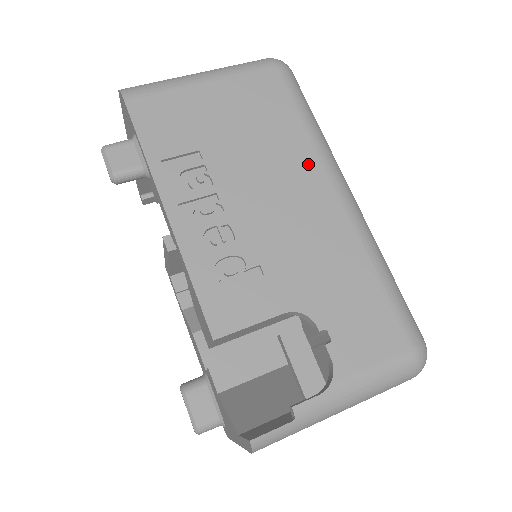
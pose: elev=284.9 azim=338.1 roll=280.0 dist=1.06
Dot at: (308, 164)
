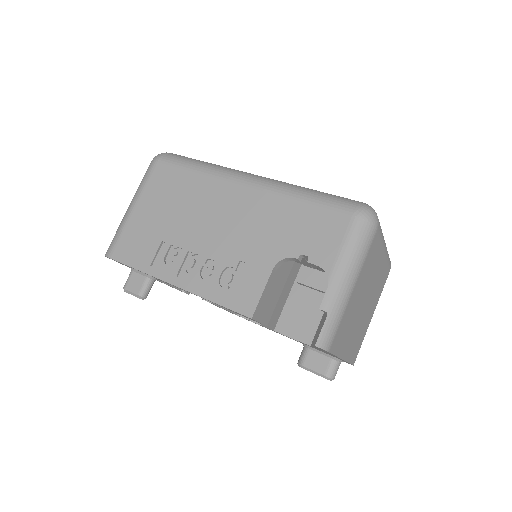
Dot at: (216, 188)
